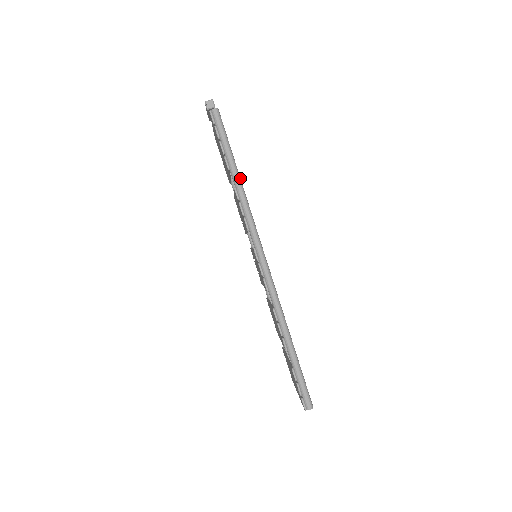
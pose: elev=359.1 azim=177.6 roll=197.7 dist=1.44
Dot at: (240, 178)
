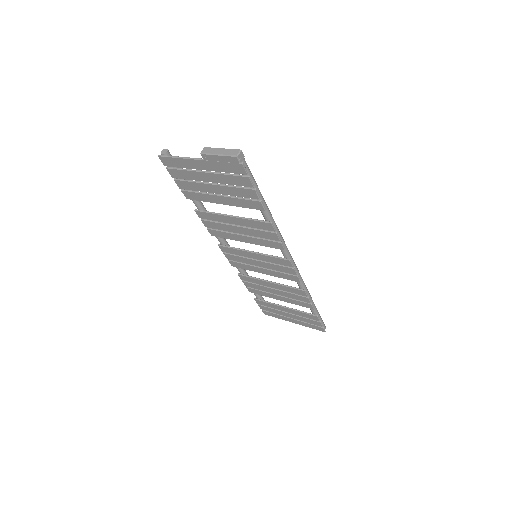
Dot at: (268, 210)
